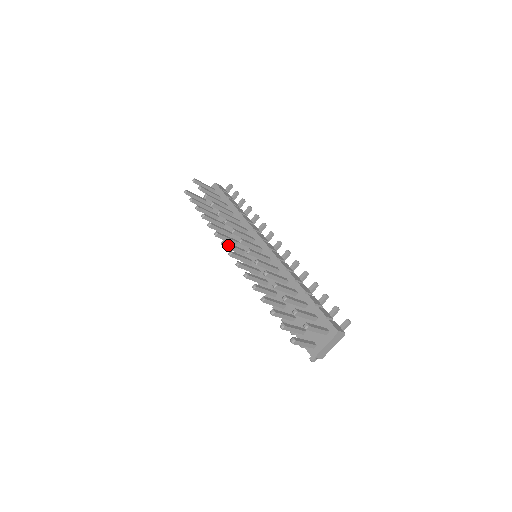
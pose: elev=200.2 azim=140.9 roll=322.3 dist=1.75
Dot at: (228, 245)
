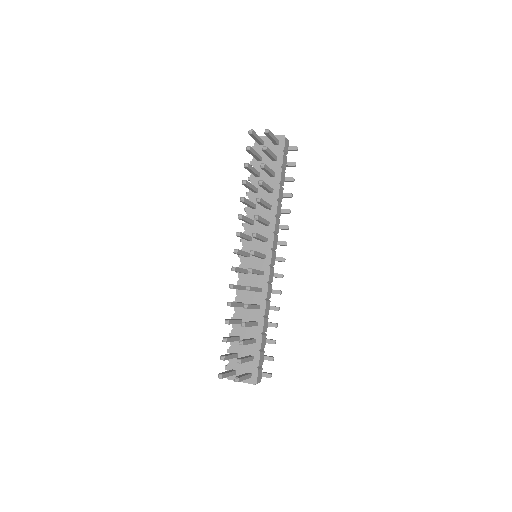
Dot at: (241, 236)
